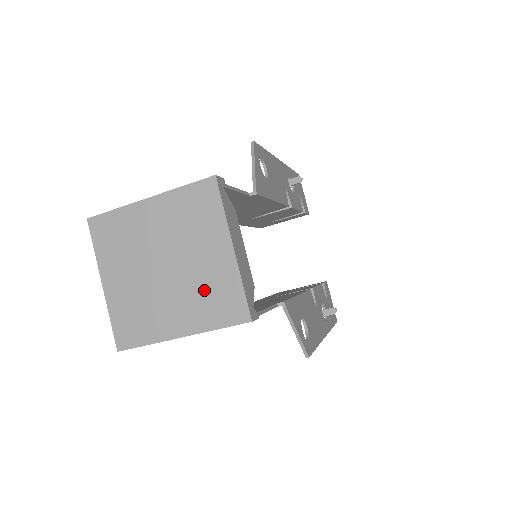
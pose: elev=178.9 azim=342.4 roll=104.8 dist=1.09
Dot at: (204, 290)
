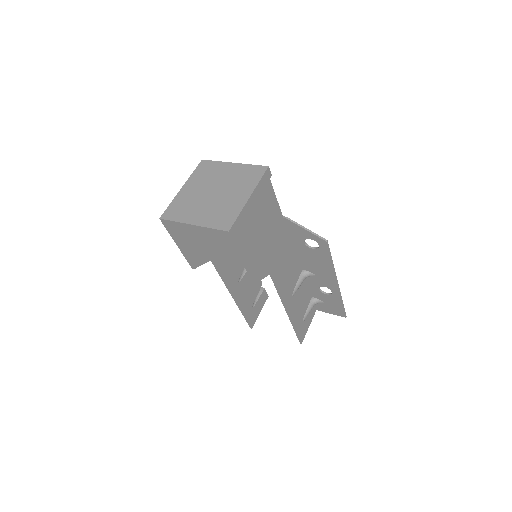
Dot at: (239, 180)
